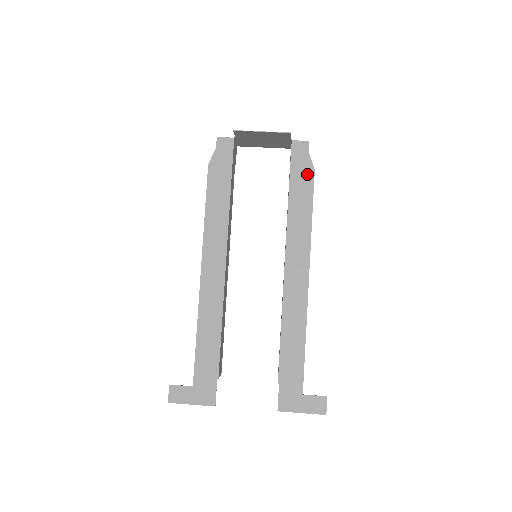
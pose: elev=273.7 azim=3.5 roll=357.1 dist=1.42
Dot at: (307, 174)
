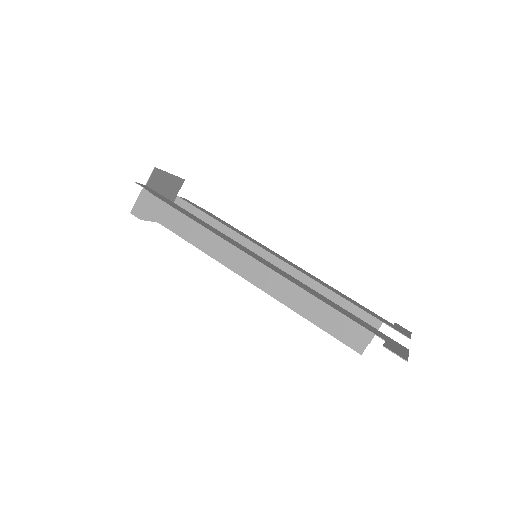
Dot at: (210, 213)
